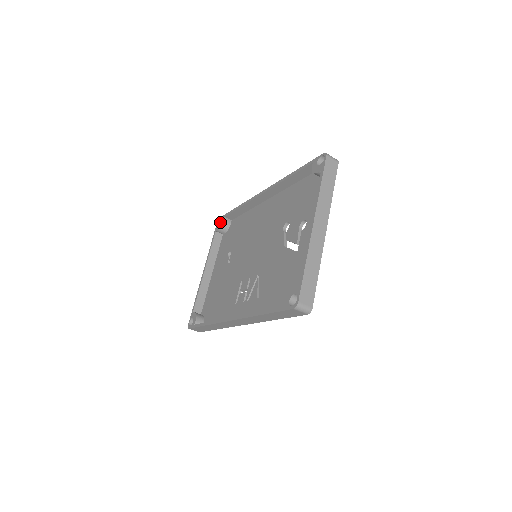
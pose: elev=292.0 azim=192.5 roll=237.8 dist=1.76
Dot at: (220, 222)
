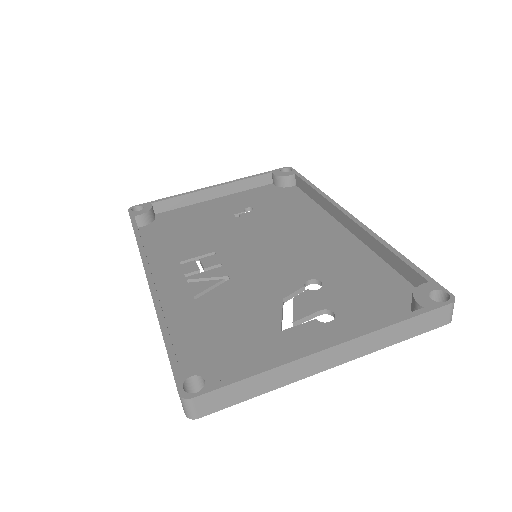
Dot at: (286, 172)
